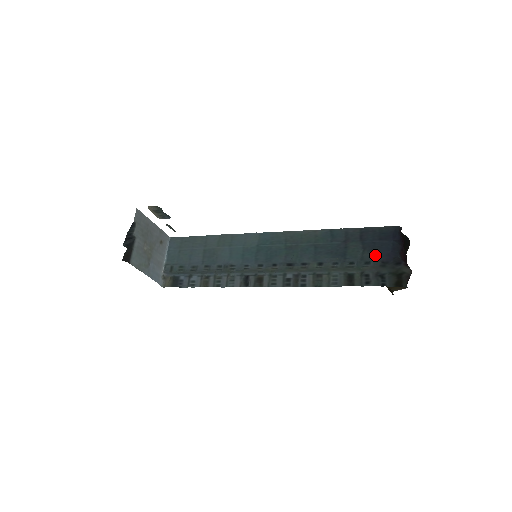
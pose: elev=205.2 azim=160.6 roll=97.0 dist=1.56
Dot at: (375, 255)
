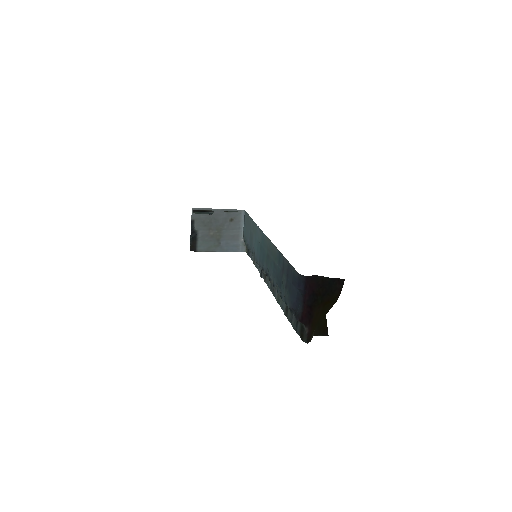
Dot at: (289, 298)
